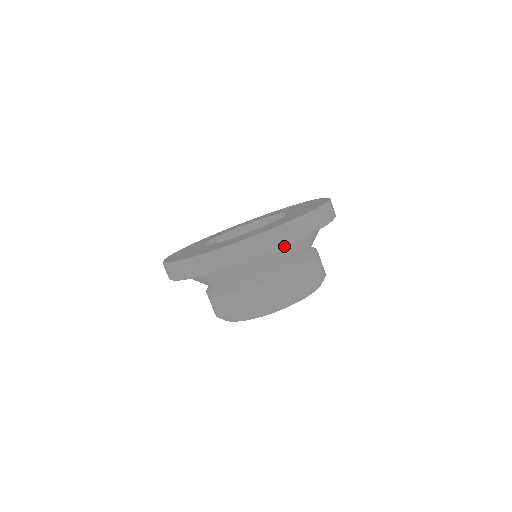
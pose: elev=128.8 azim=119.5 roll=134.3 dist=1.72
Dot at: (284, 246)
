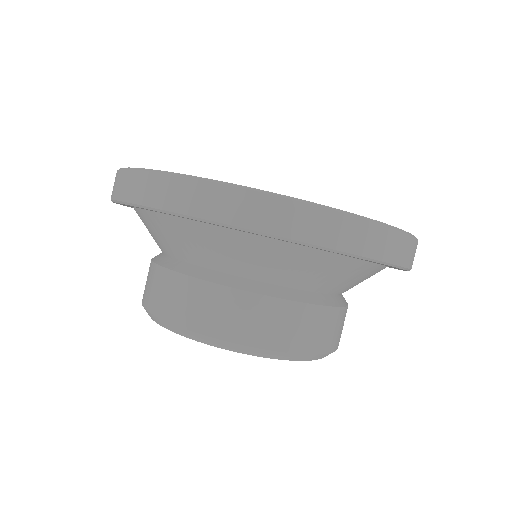
Dot at: (264, 234)
